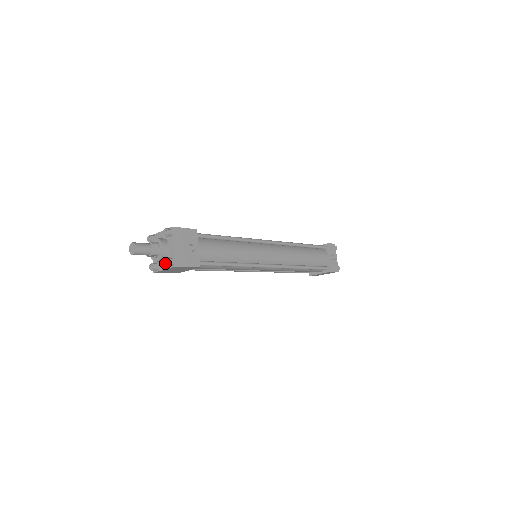
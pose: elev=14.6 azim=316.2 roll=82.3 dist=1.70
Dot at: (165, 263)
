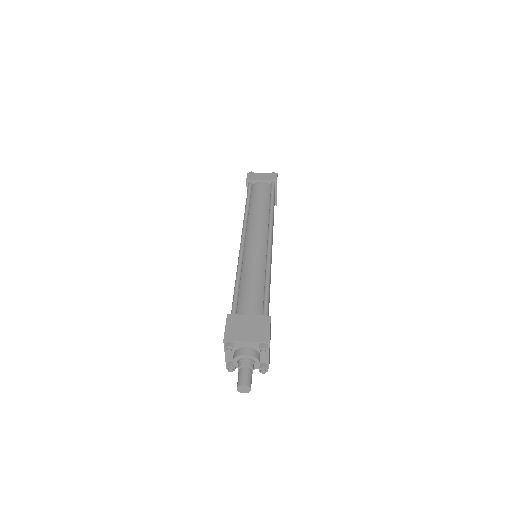
Dot at: (262, 373)
